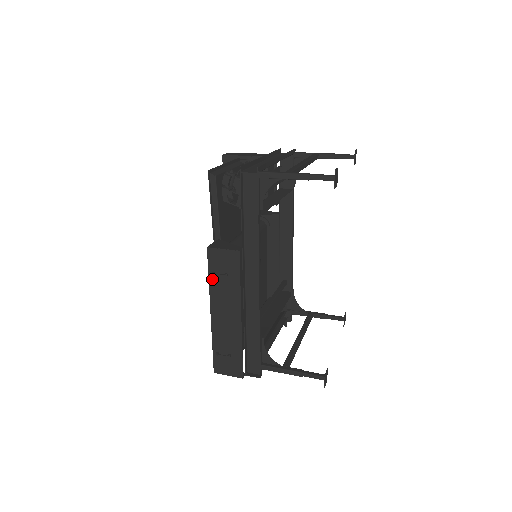
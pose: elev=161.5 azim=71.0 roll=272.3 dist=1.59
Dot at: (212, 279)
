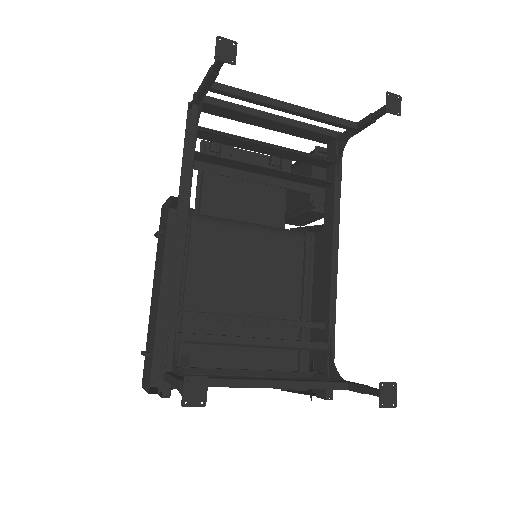
Dot at: (158, 245)
